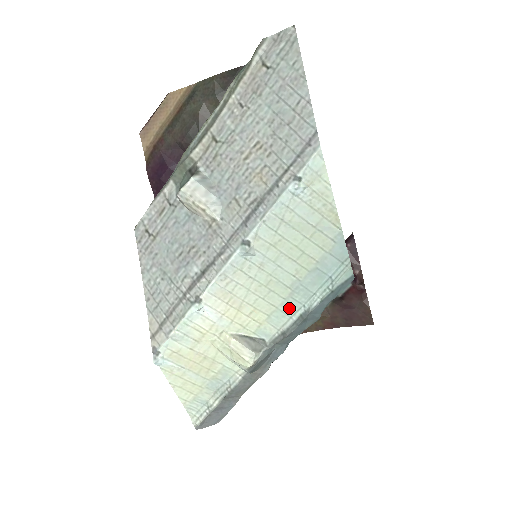
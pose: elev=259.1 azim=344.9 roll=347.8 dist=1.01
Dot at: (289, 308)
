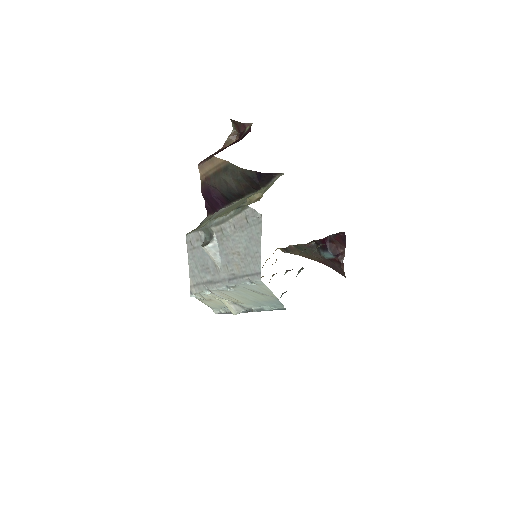
Dot at: (255, 305)
